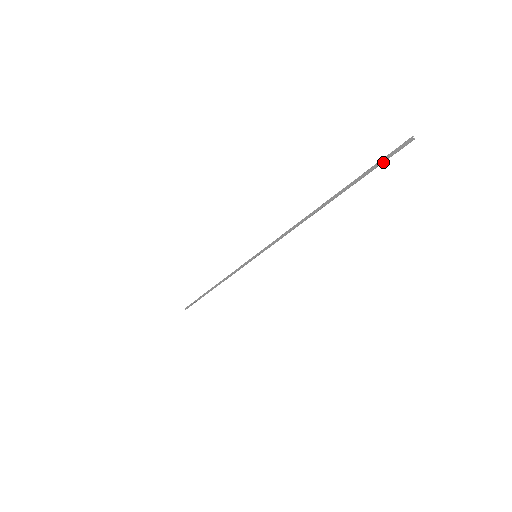
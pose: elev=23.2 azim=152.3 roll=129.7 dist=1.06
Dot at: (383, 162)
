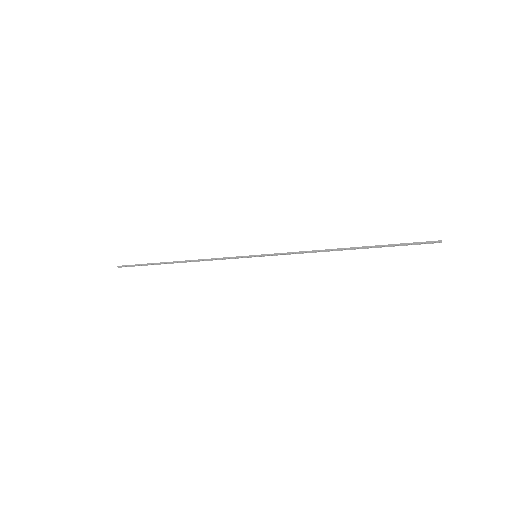
Dot at: occluded
